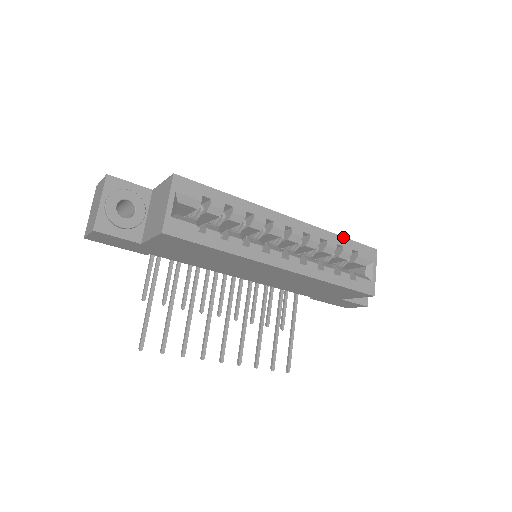
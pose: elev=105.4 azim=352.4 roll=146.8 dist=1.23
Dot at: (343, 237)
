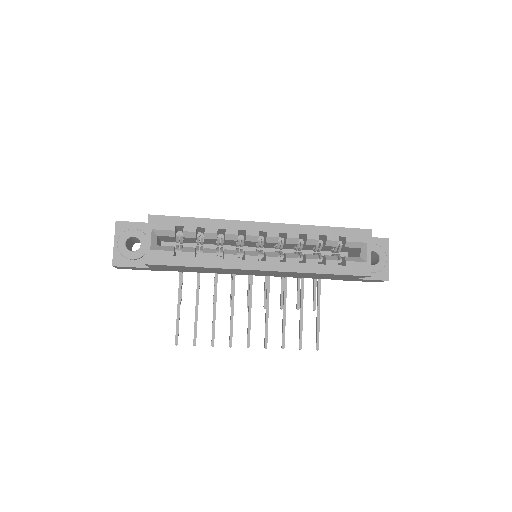
Dot at: (326, 227)
